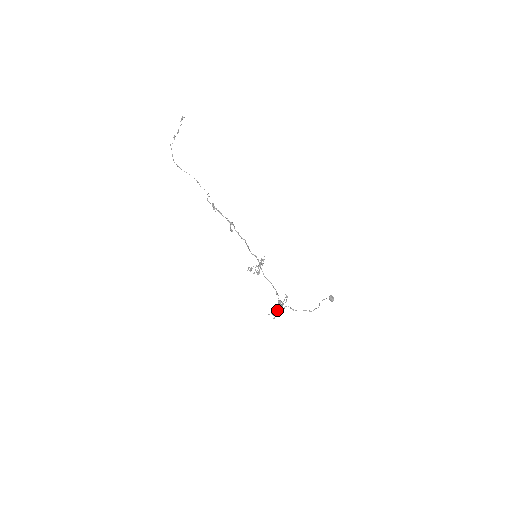
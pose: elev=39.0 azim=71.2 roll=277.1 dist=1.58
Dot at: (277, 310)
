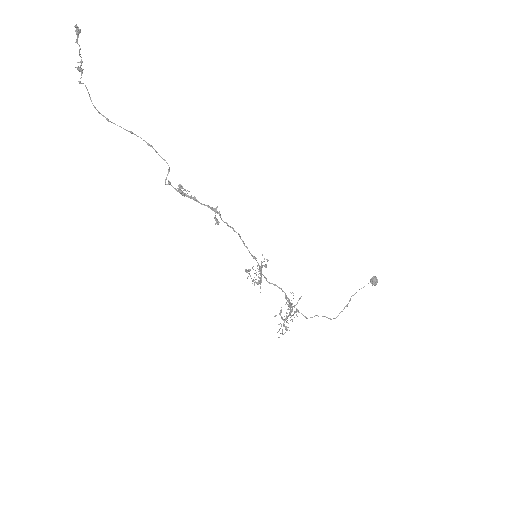
Dot at: (284, 320)
